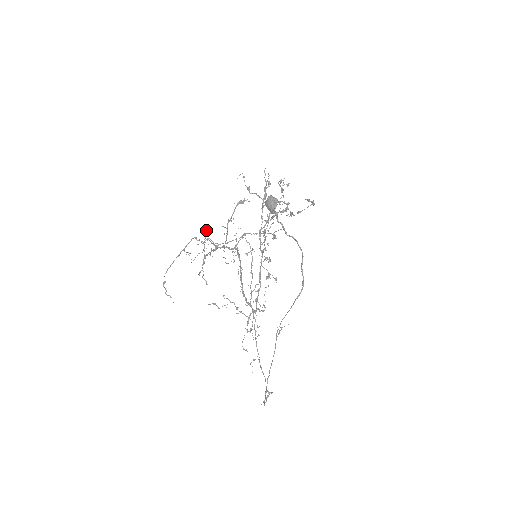
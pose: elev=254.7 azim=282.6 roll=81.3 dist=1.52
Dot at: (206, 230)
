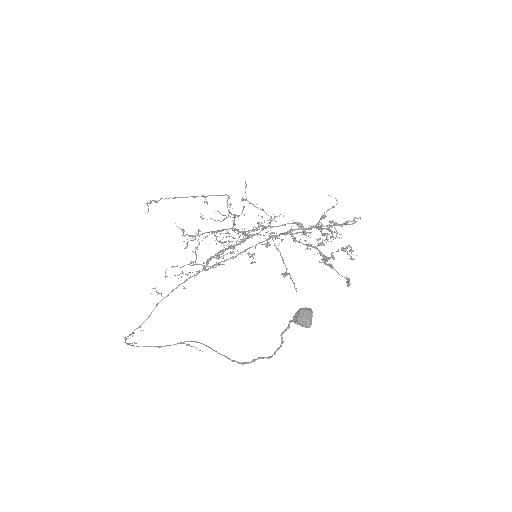
Dot at: occluded
